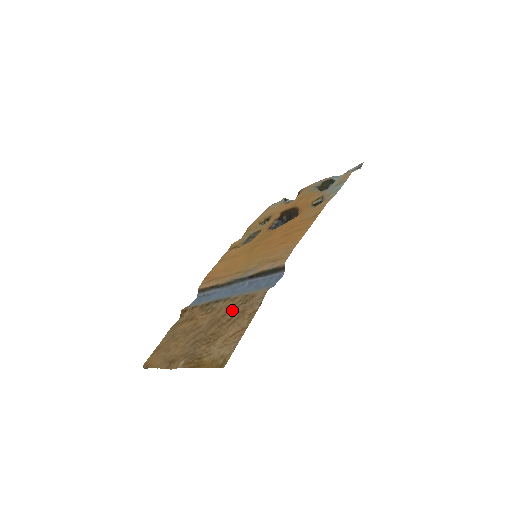
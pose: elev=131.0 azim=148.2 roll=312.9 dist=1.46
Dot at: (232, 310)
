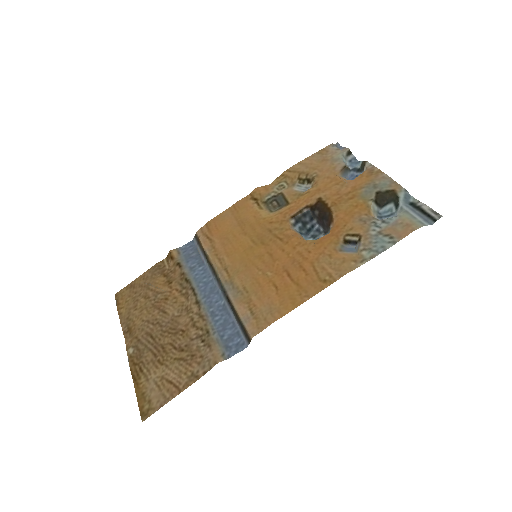
Dot at: (190, 335)
